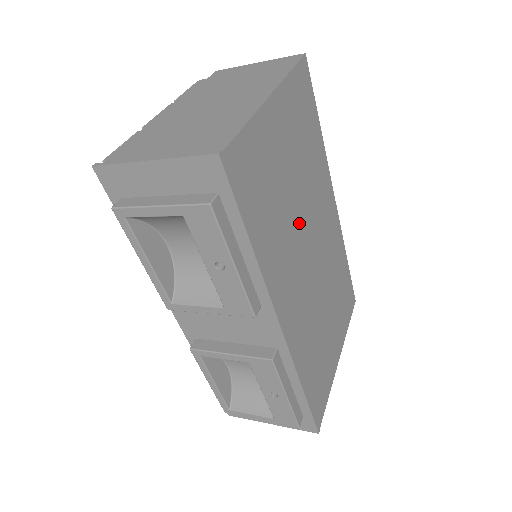
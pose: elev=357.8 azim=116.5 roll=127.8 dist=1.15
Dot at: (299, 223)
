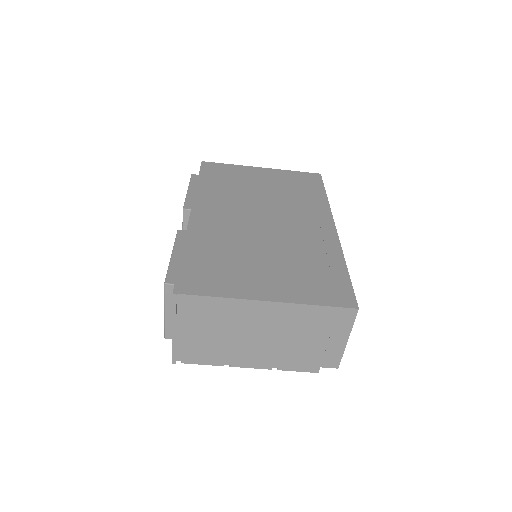
Dot at: (256, 202)
